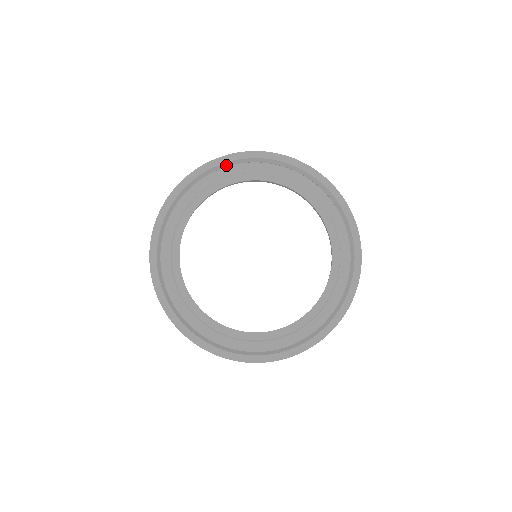
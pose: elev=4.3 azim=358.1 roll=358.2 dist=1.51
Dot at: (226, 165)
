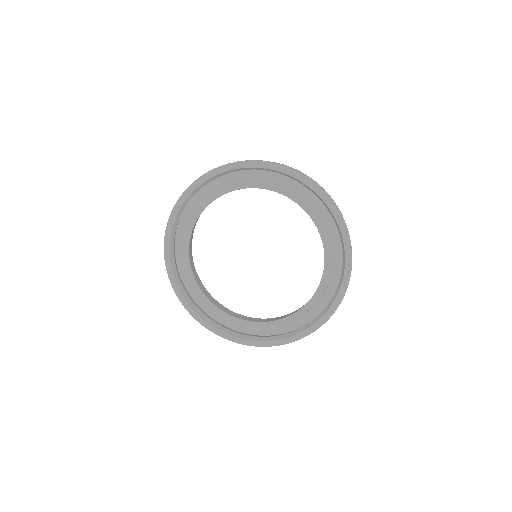
Dot at: (287, 175)
